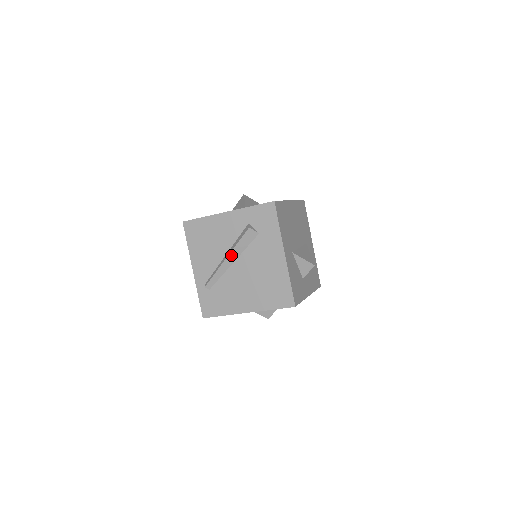
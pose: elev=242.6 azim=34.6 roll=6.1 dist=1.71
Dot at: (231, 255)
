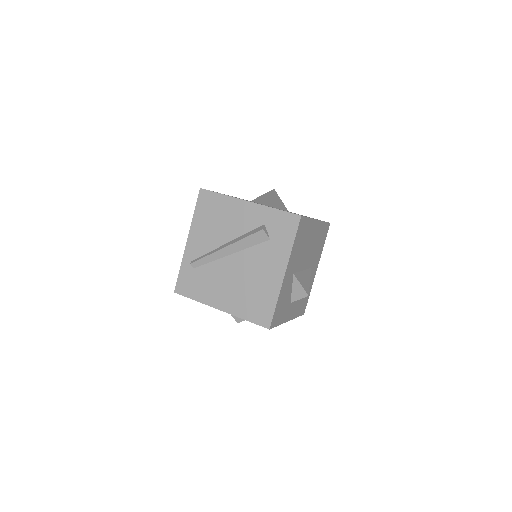
Dot at: (232, 246)
